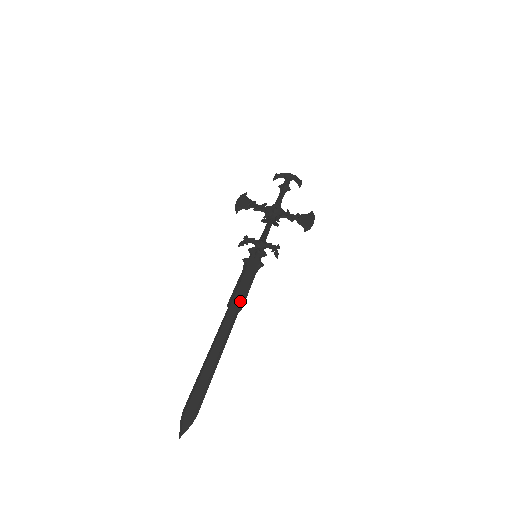
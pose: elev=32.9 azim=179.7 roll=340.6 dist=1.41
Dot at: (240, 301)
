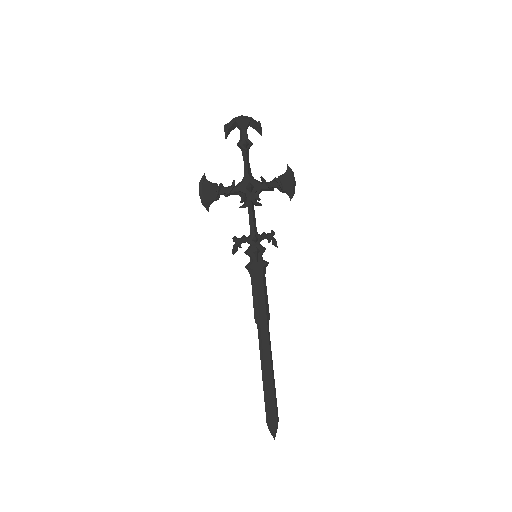
Dot at: (266, 314)
